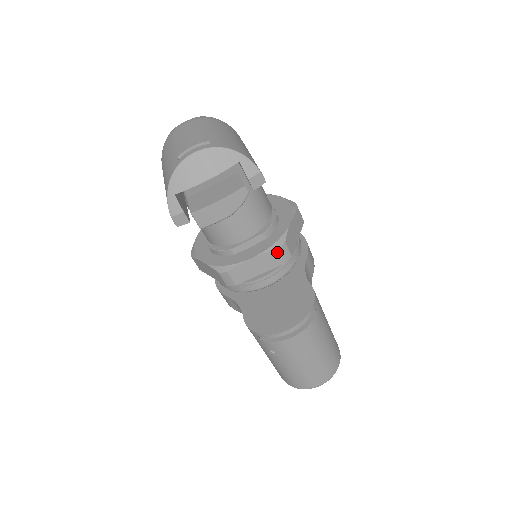
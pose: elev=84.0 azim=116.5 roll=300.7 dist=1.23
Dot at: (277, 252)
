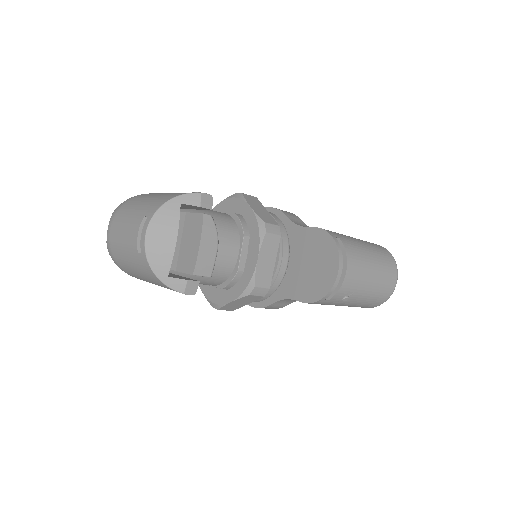
Dot at: (268, 235)
